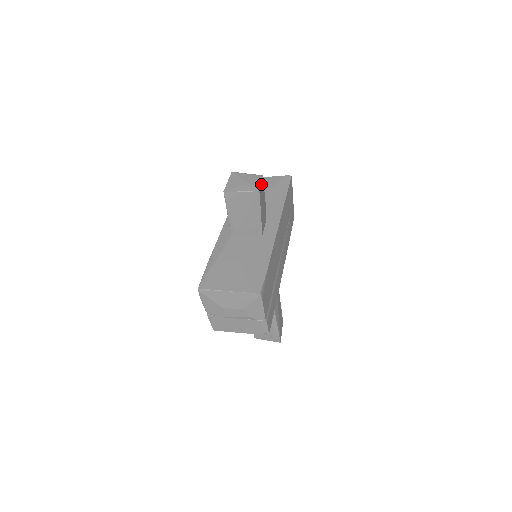
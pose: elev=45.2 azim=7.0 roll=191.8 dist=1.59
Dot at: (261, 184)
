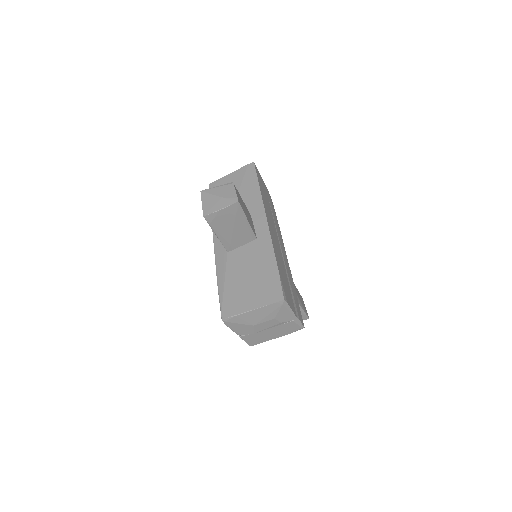
Dot at: (236, 192)
